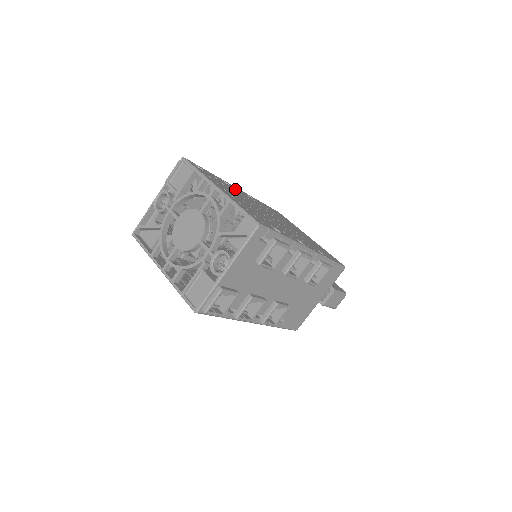
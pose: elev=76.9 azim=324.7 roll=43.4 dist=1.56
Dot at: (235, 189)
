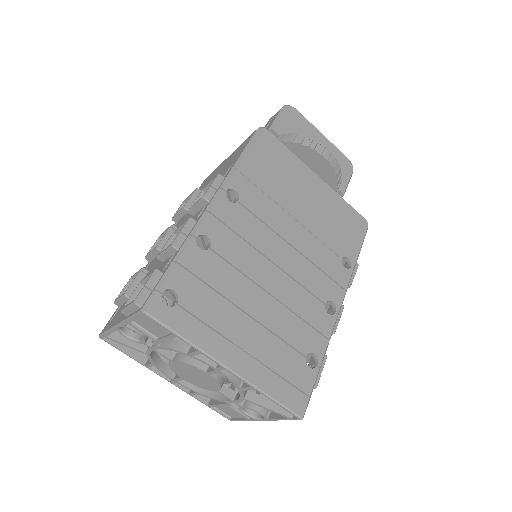
Dot at: (220, 242)
